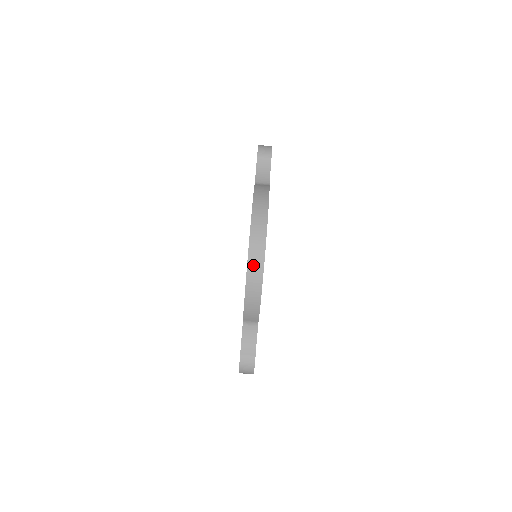
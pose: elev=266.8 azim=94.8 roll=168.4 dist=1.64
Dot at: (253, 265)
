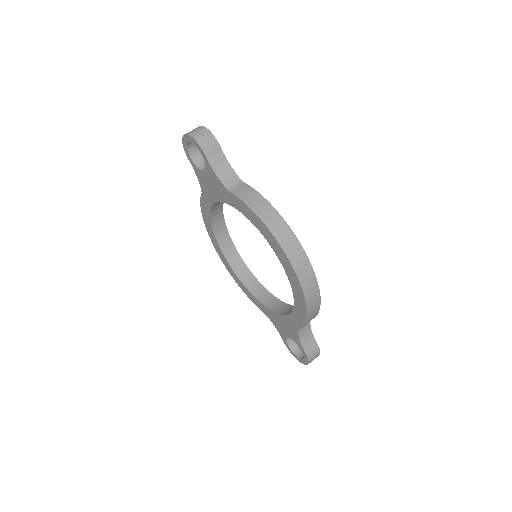
Dot at: (308, 288)
